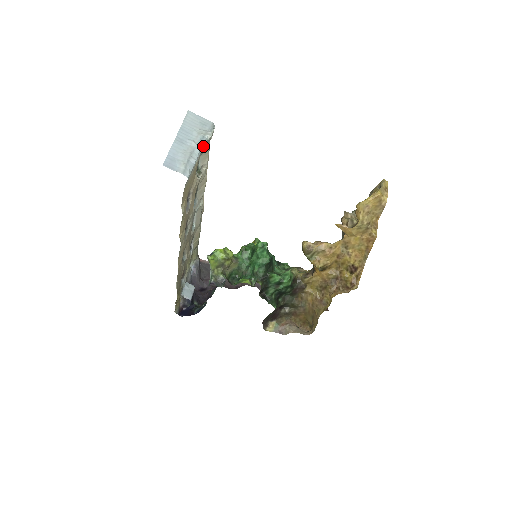
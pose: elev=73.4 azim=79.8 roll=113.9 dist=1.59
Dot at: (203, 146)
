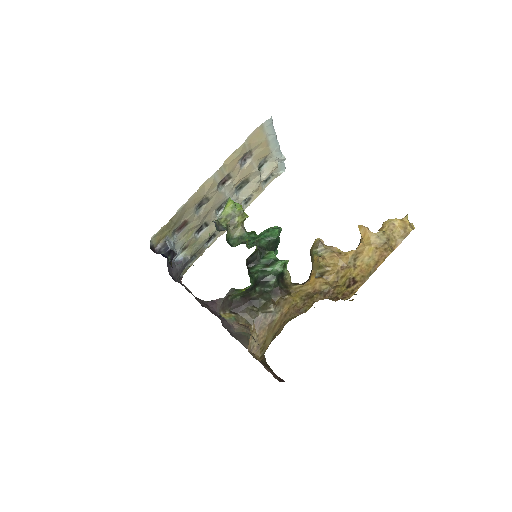
Dot at: (279, 148)
